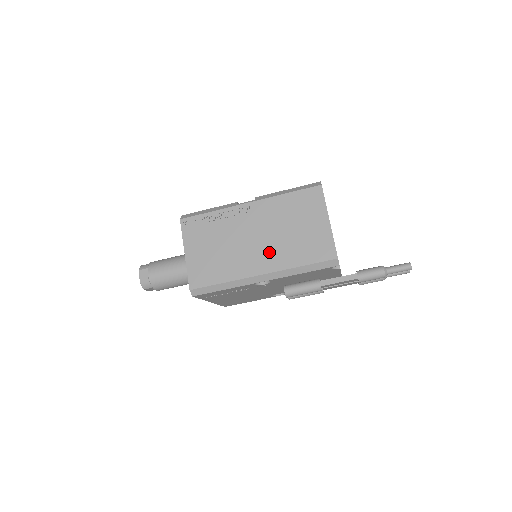
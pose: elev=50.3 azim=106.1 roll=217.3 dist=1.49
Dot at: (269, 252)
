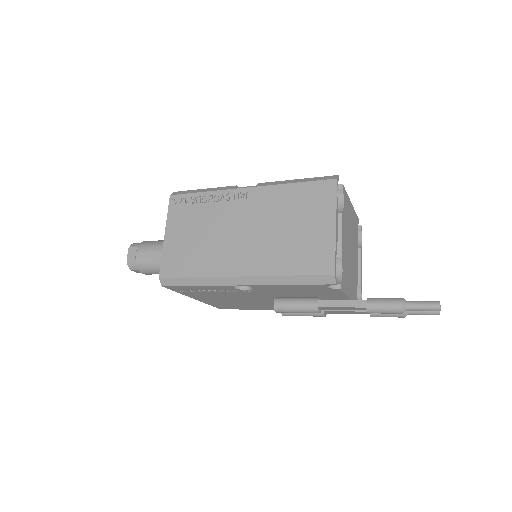
Dot at: (255, 251)
